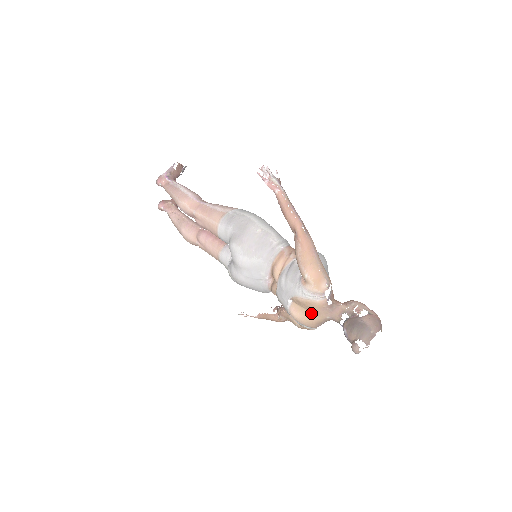
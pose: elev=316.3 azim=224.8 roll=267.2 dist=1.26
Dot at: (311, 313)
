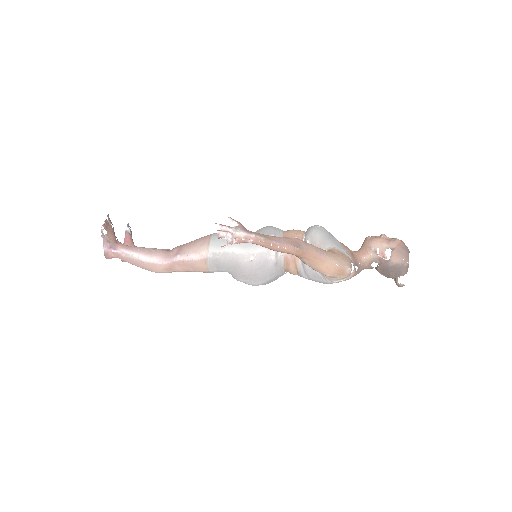
Dot at: occluded
